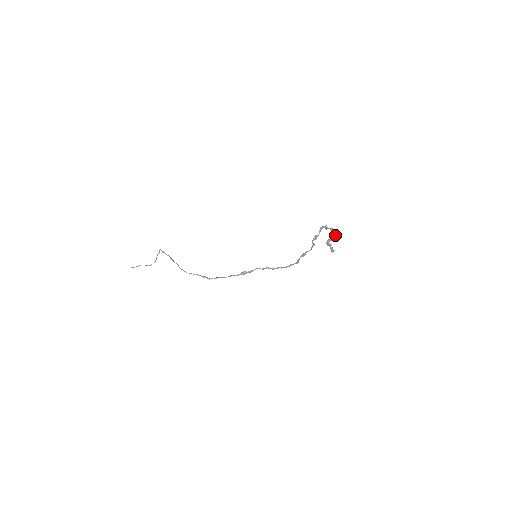
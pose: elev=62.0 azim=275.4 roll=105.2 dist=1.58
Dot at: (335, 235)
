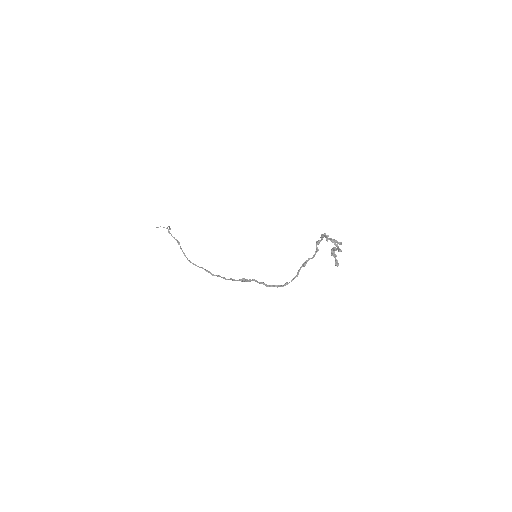
Dot at: (338, 248)
